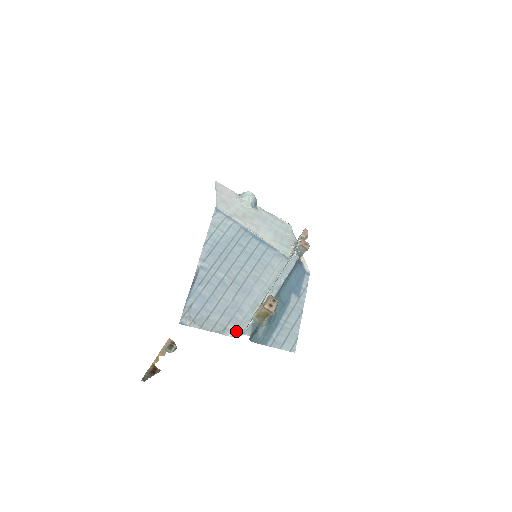
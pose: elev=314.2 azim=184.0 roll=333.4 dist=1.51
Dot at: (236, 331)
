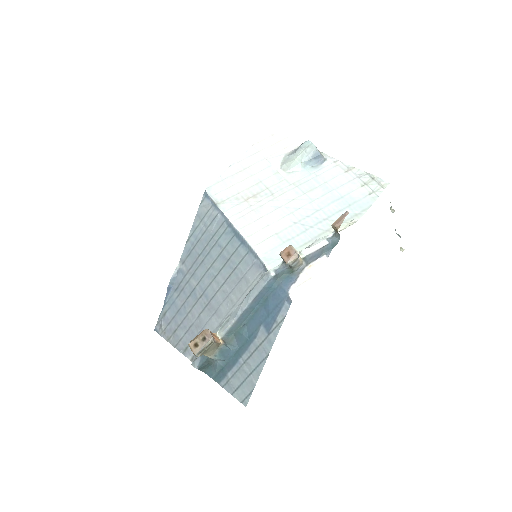
Dot at: occluded
